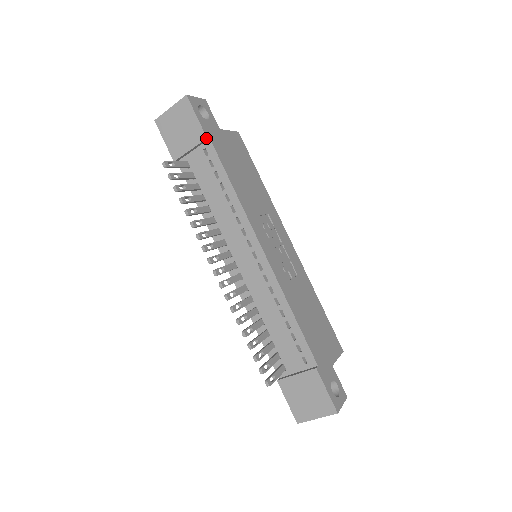
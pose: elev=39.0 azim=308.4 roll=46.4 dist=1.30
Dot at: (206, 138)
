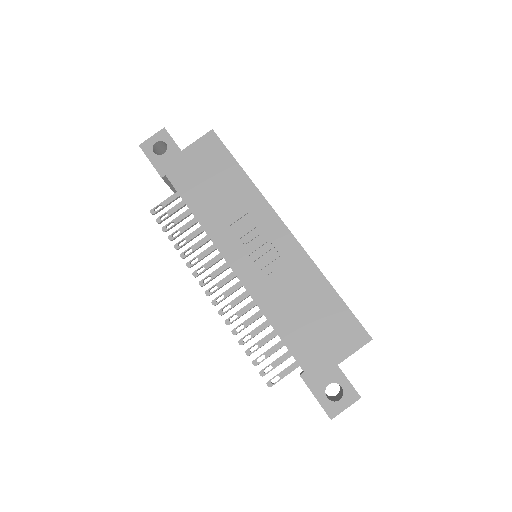
Dot at: occluded
